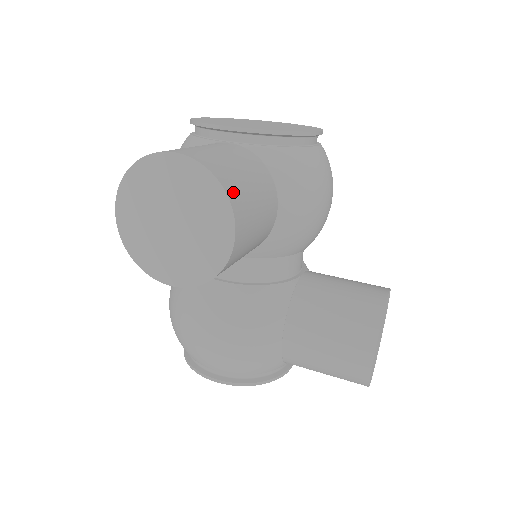
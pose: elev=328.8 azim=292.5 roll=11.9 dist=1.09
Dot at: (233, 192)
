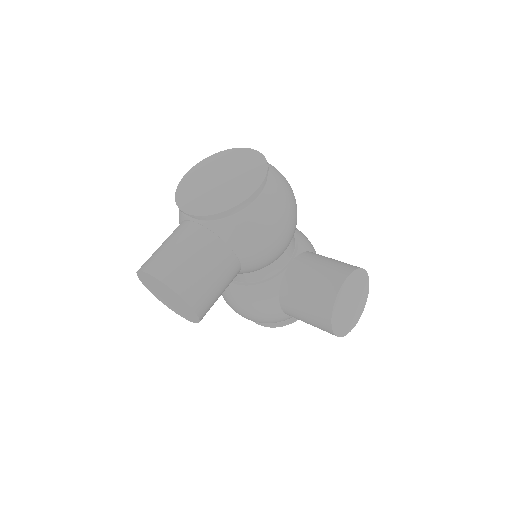
Dot at: (185, 290)
